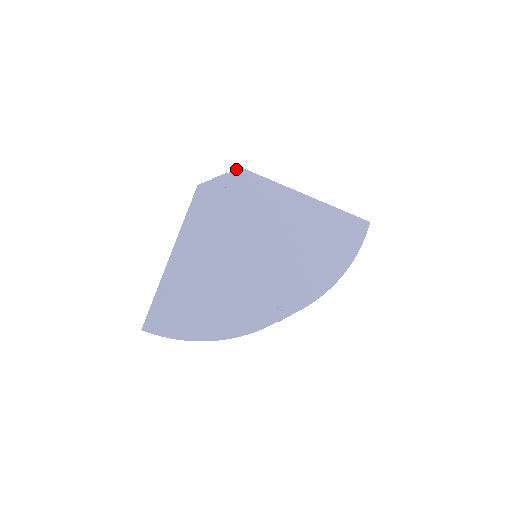
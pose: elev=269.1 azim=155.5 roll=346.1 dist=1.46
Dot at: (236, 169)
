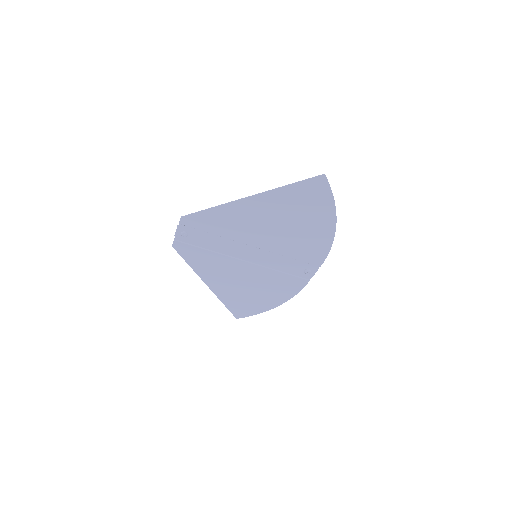
Dot at: occluded
